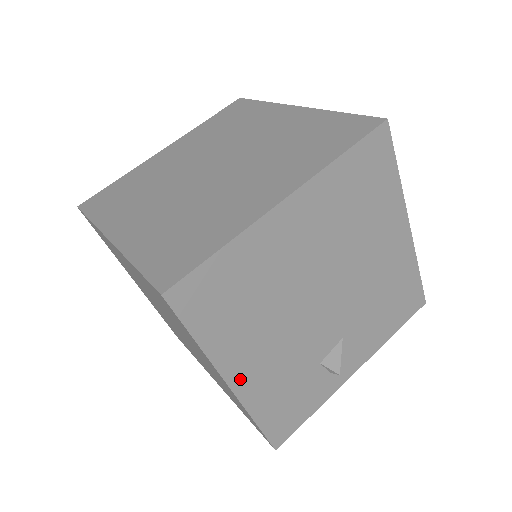
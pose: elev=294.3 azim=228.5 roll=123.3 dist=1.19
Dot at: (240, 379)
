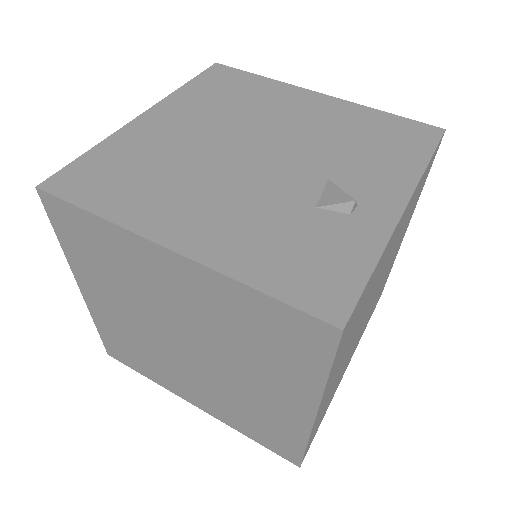
Dot at: (182, 239)
